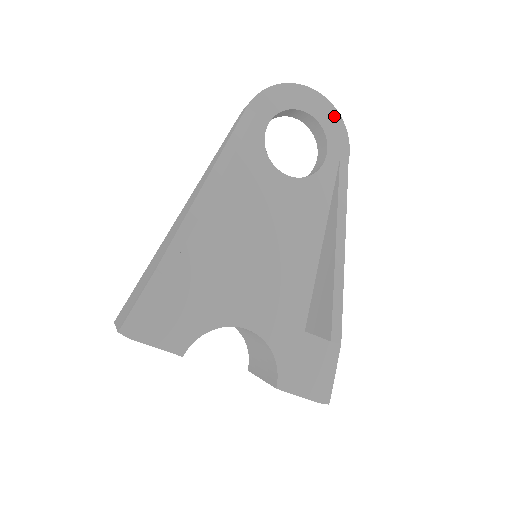
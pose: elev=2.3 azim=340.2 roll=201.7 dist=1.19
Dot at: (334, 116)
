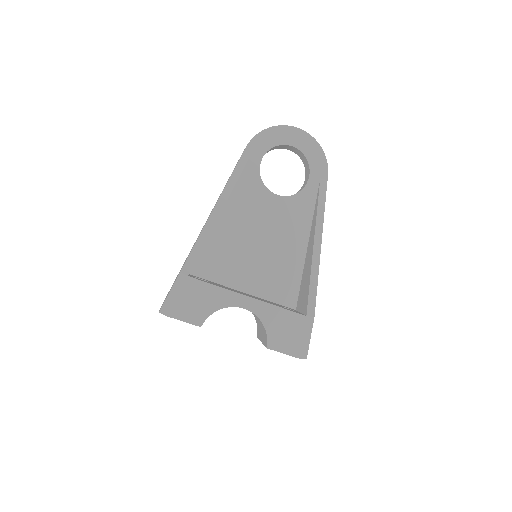
Dot at: (314, 146)
